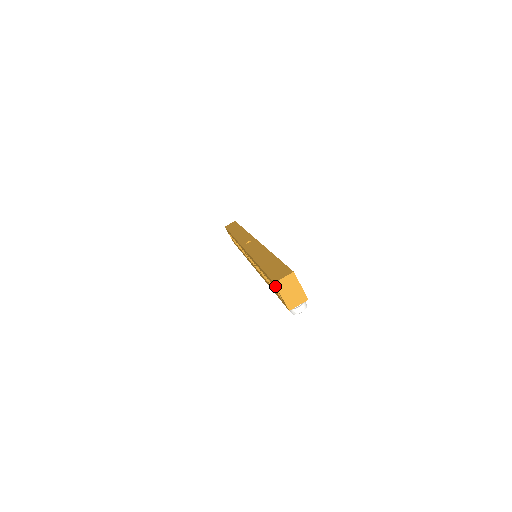
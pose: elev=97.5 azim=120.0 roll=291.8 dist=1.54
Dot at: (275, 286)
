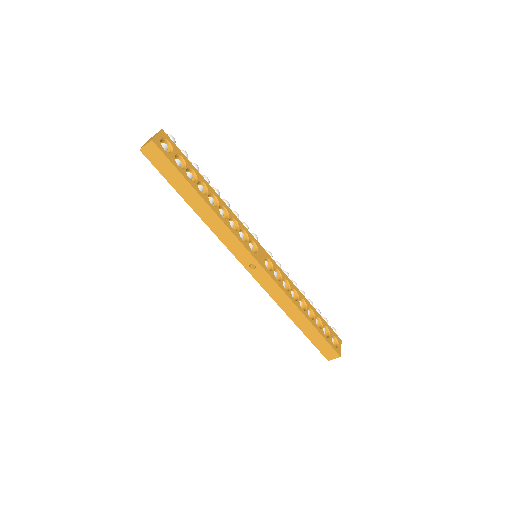
Dot at: (326, 356)
